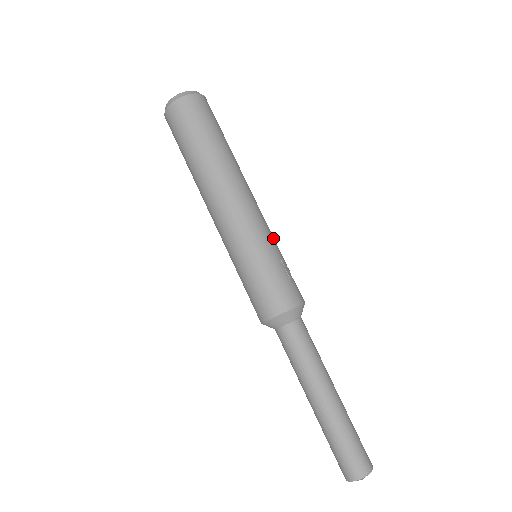
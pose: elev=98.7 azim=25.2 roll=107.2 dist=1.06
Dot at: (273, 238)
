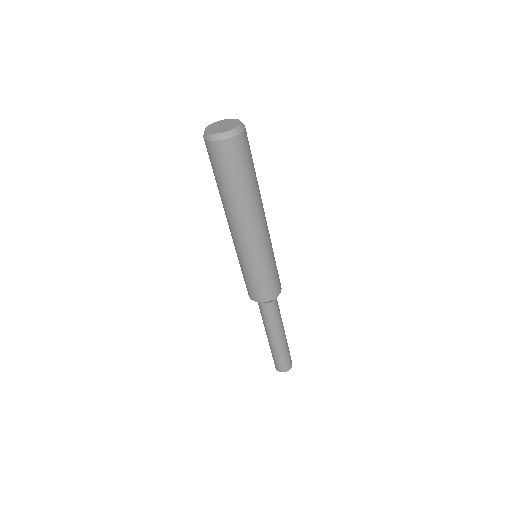
Dot at: occluded
